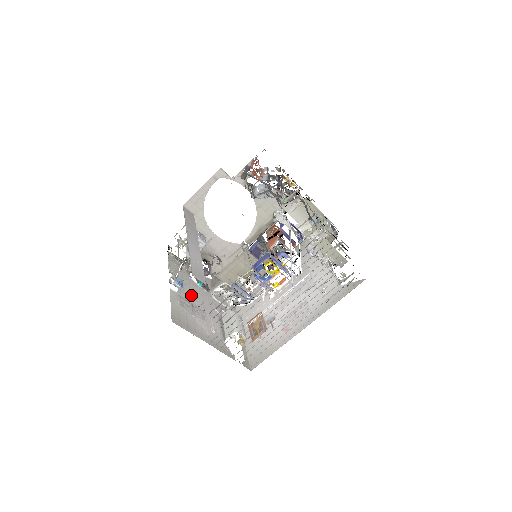
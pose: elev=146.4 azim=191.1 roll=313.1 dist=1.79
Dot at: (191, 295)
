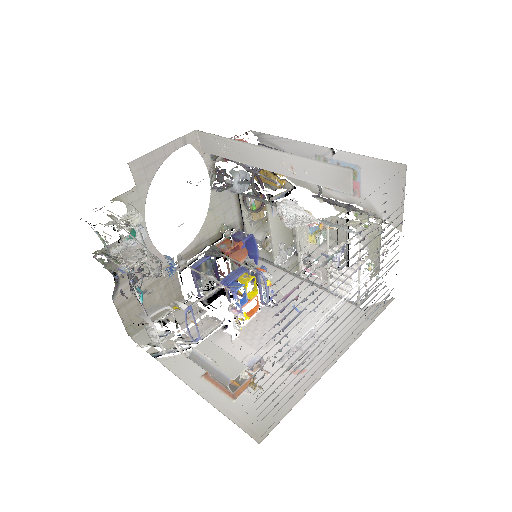
Dot at: occluded
